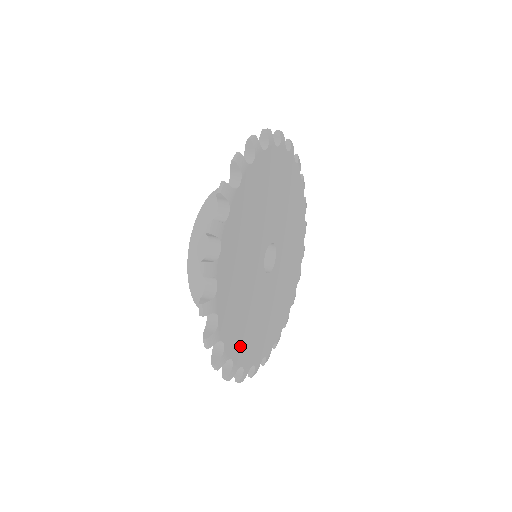
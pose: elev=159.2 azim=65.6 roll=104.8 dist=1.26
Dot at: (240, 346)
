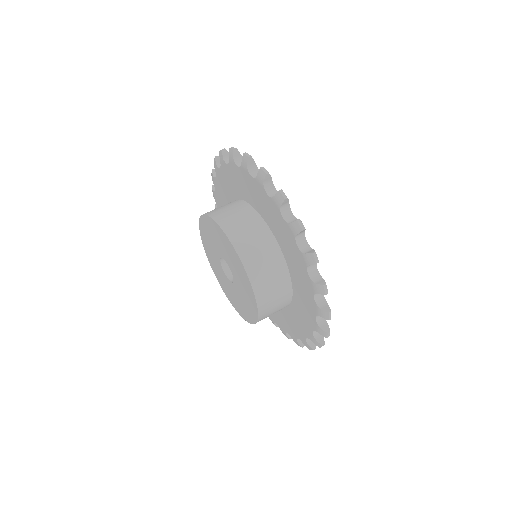
Dot at: occluded
